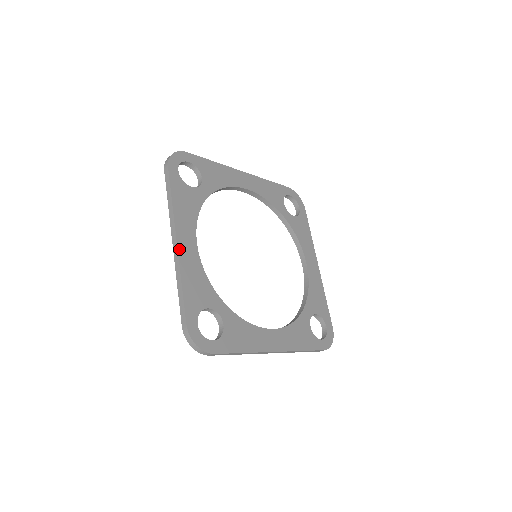
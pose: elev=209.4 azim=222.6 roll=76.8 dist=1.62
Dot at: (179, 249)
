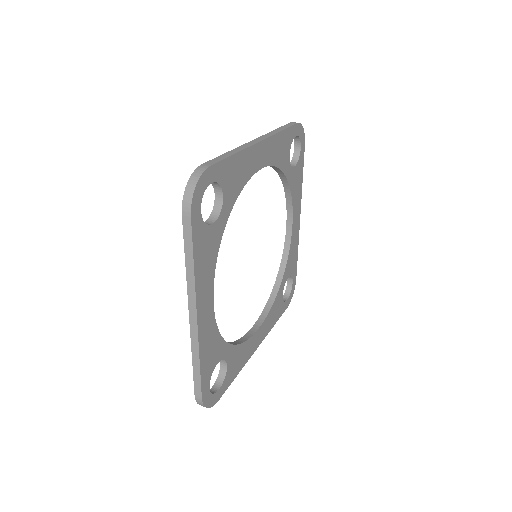
Dot at: (199, 326)
